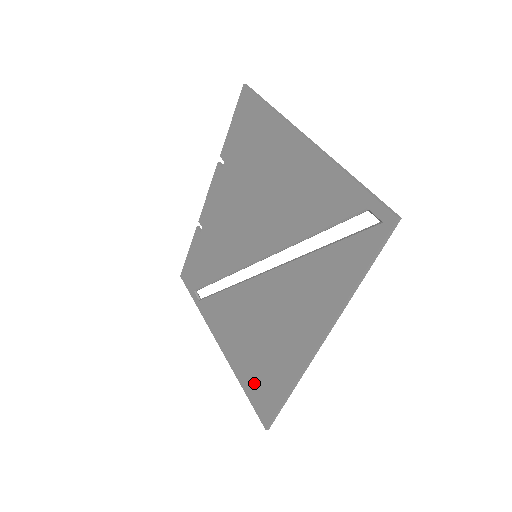
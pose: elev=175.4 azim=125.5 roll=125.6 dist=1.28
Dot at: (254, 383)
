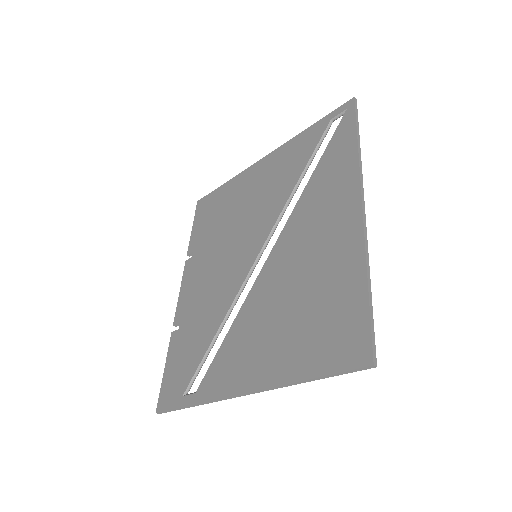
Dot at: (319, 344)
